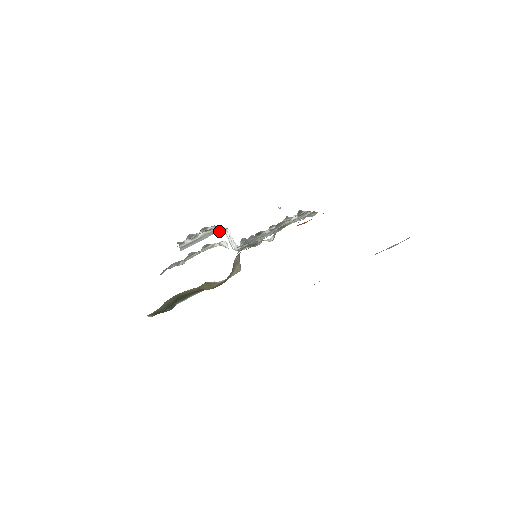
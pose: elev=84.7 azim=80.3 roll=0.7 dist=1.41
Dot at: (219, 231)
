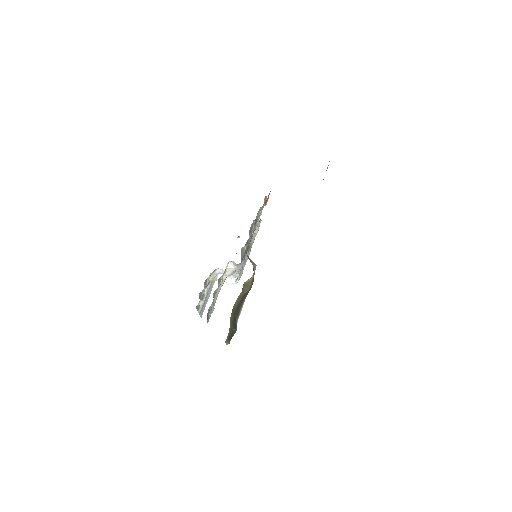
Dot at: occluded
